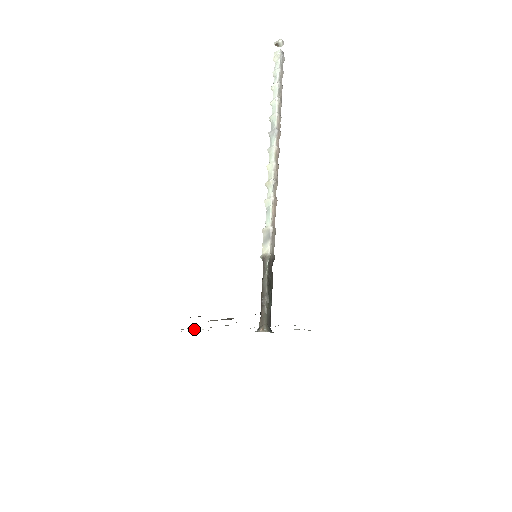
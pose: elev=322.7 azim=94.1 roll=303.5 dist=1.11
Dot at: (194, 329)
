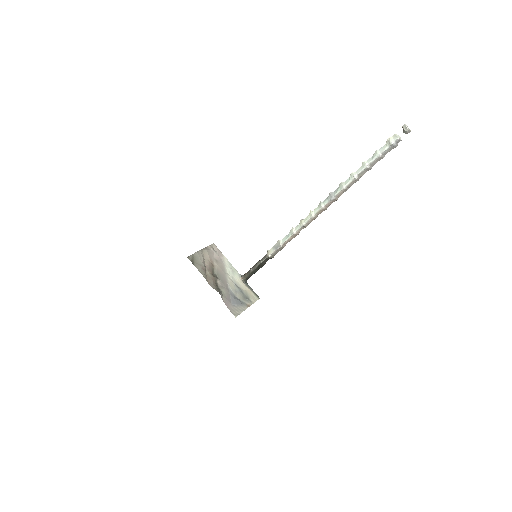
Dot at: (215, 252)
